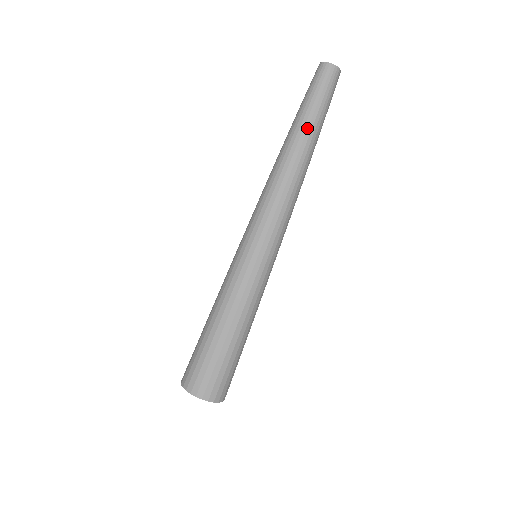
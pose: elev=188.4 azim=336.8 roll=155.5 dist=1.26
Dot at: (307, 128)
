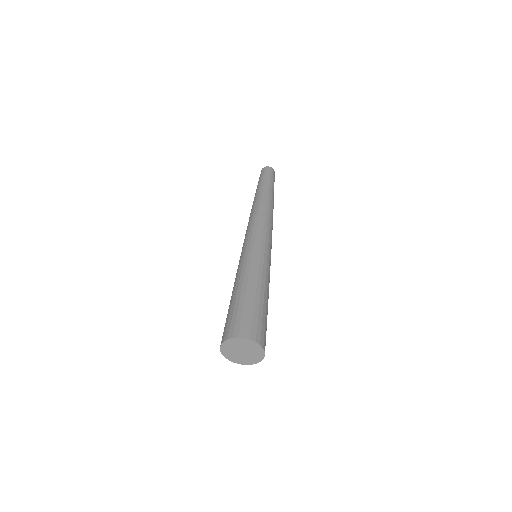
Dot at: (260, 189)
